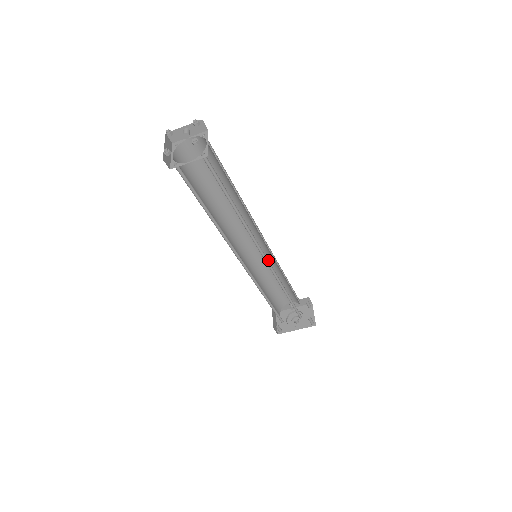
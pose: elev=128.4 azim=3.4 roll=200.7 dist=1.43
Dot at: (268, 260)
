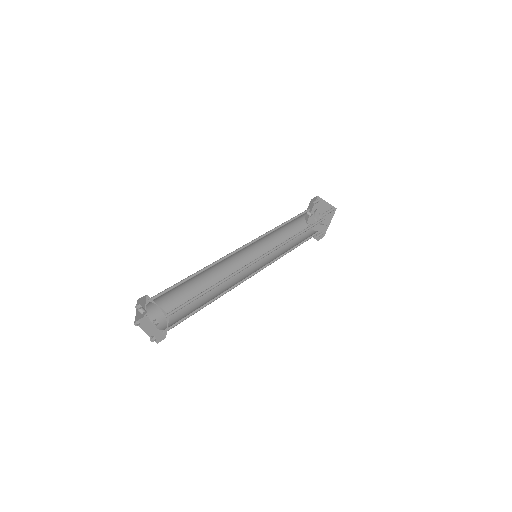
Dot at: (263, 237)
